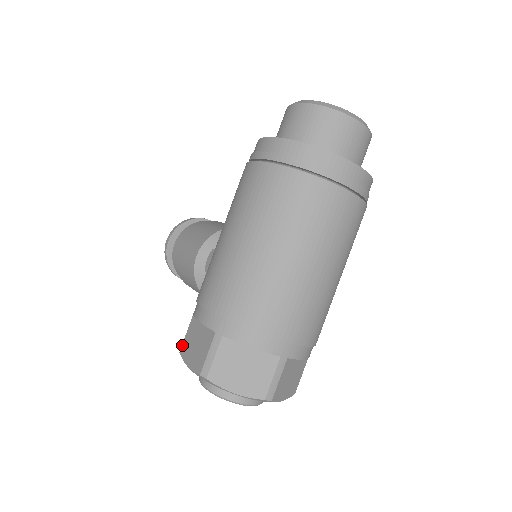
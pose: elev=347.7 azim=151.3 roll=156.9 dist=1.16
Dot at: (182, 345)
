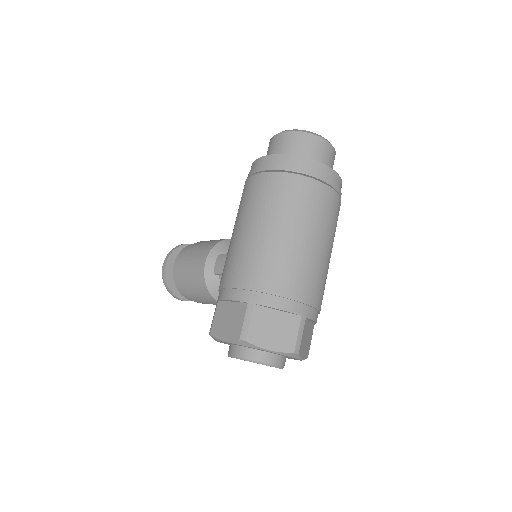
Dot at: (212, 328)
